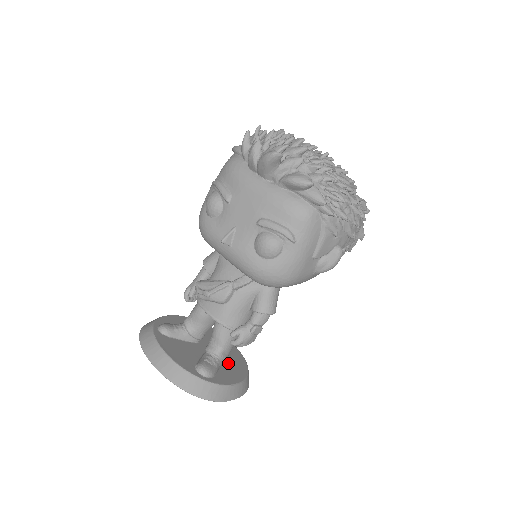
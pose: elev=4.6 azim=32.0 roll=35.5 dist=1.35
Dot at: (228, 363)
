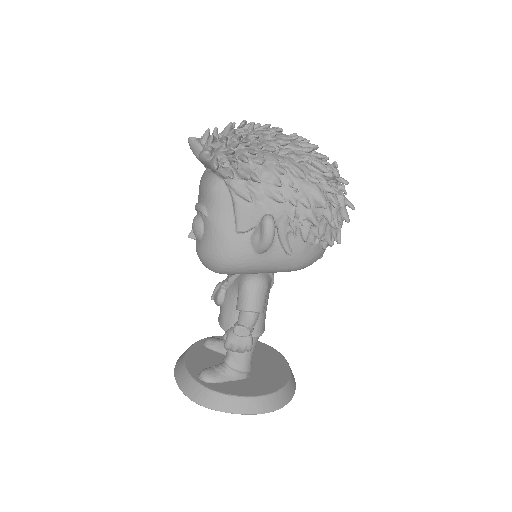
Dot at: (253, 380)
